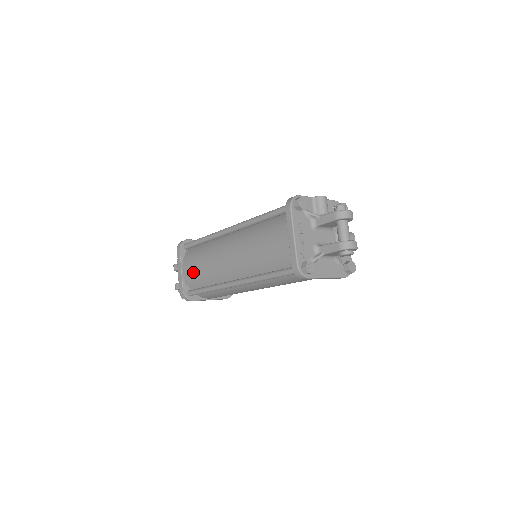
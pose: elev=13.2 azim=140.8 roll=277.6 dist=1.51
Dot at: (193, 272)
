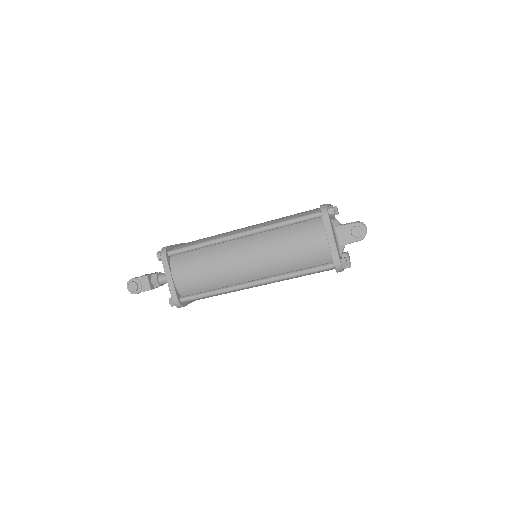
Dot at: (192, 242)
